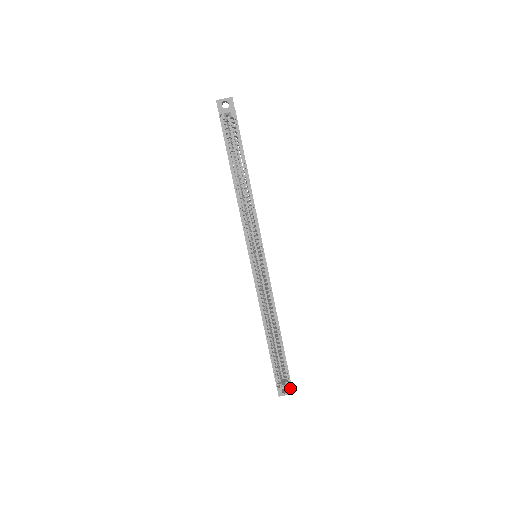
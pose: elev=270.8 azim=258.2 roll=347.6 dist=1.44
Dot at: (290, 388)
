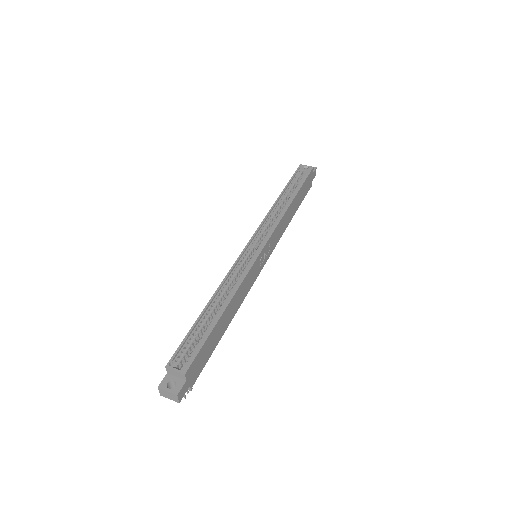
Dot at: (180, 386)
